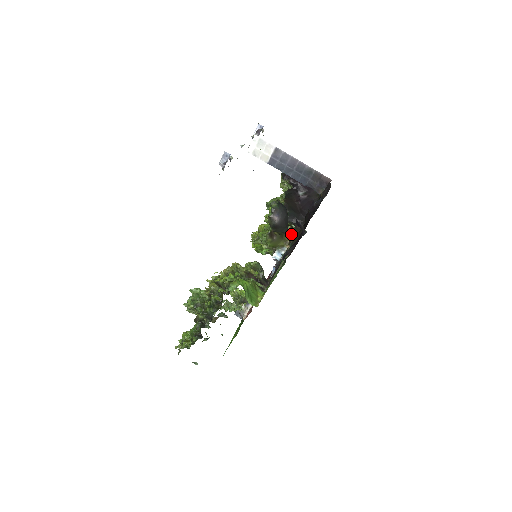
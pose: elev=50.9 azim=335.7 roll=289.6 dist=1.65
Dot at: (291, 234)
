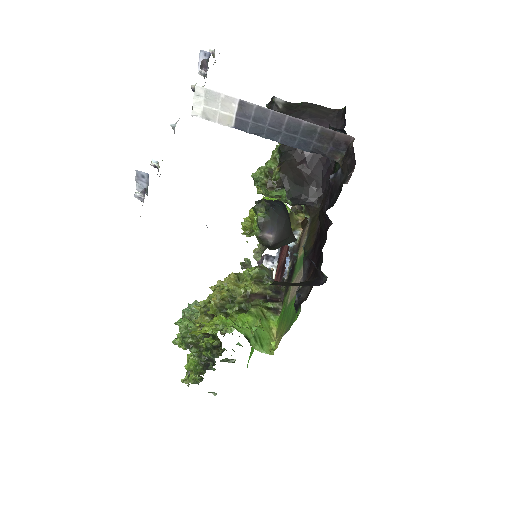
Dot at: occluded
